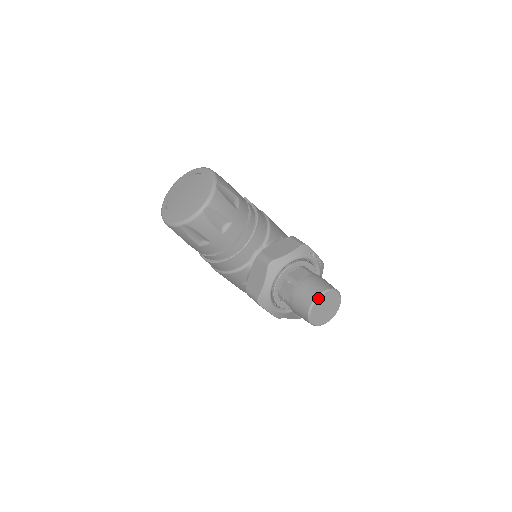
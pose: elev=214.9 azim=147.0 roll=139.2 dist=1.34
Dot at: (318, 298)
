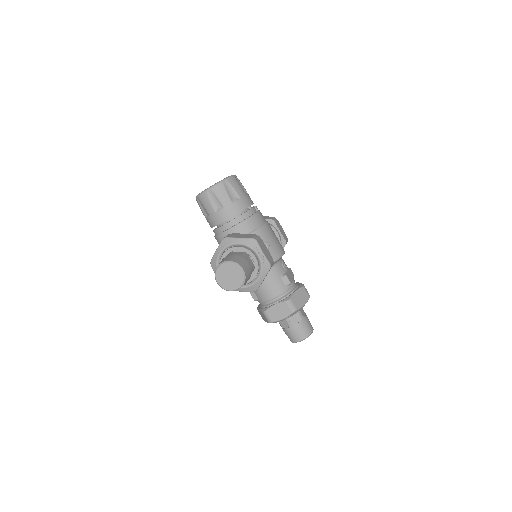
Dot at: (223, 263)
